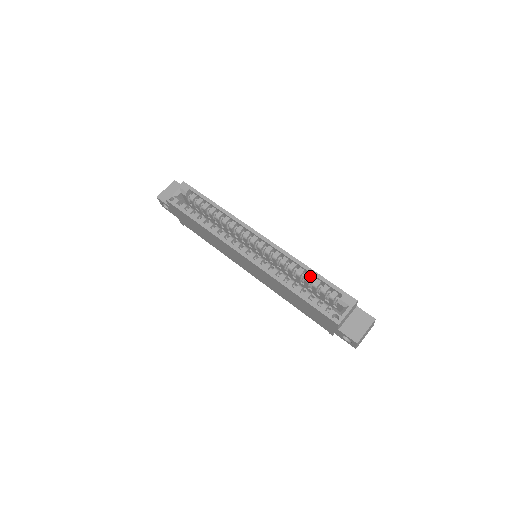
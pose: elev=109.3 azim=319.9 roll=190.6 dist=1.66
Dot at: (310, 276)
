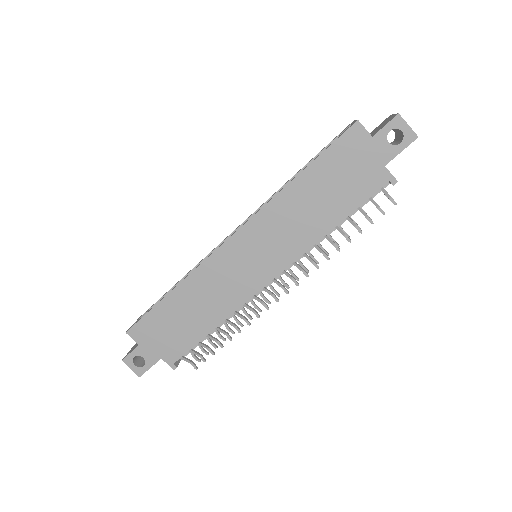
Dot at: occluded
